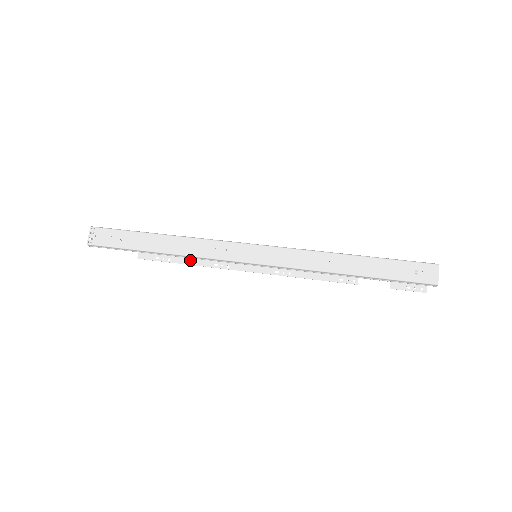
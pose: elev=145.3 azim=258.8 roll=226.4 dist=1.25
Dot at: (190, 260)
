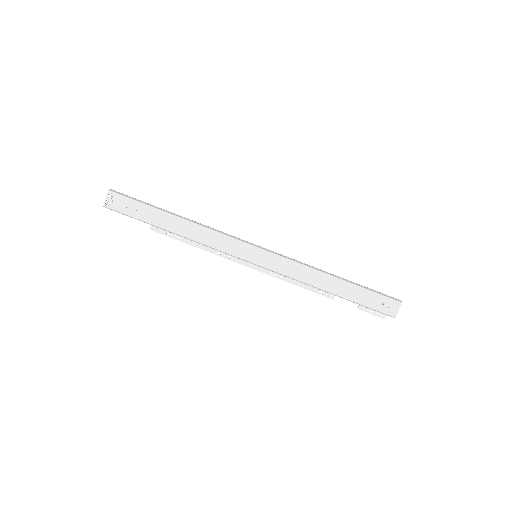
Dot at: (197, 243)
